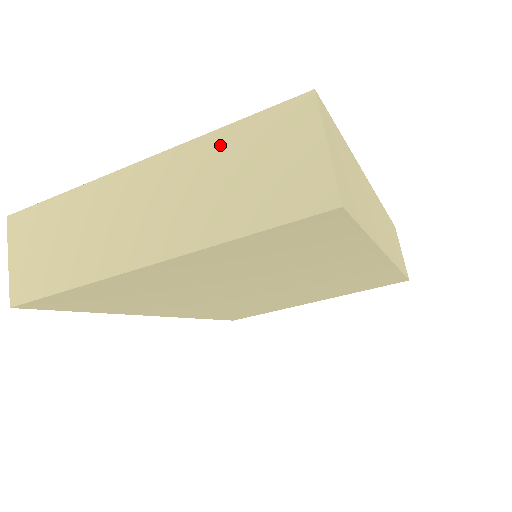
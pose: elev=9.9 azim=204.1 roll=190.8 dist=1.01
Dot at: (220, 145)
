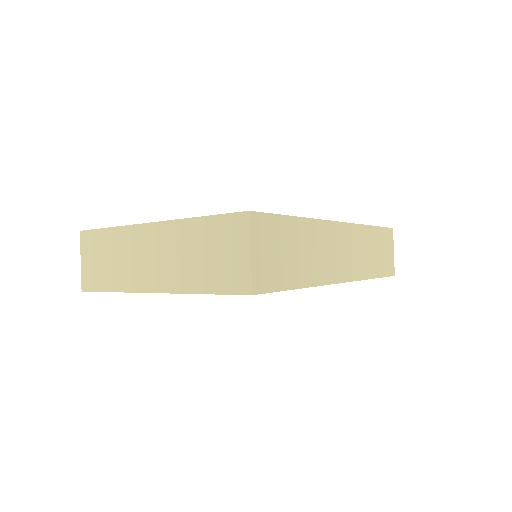
Dot at: (195, 229)
